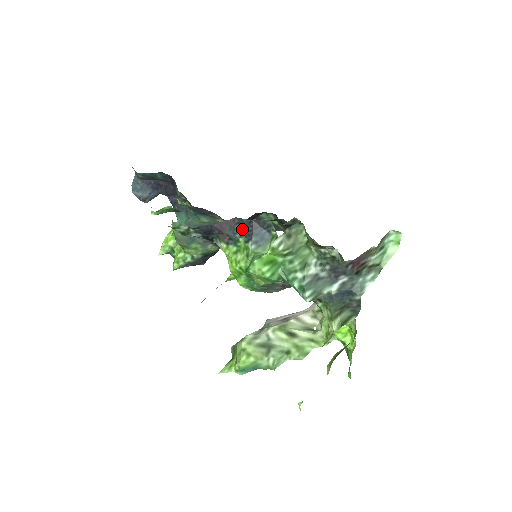
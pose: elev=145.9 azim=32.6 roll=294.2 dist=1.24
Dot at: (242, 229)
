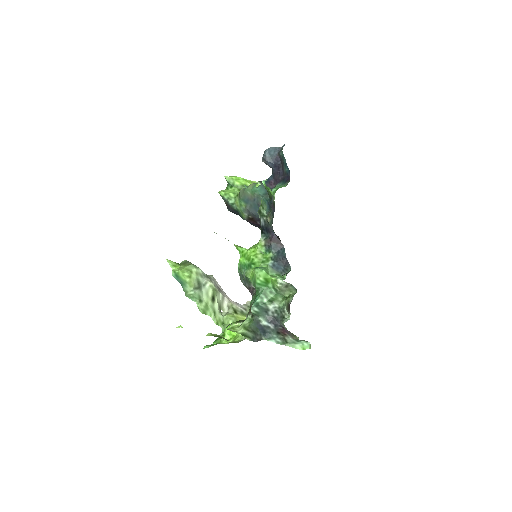
Dot at: (278, 253)
